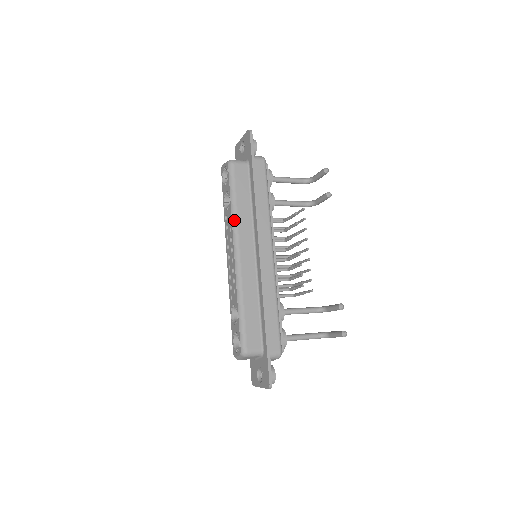
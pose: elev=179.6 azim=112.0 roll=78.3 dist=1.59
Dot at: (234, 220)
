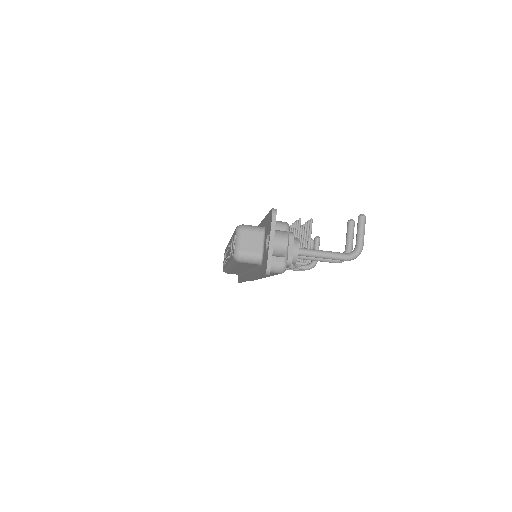
Dot at: occluded
